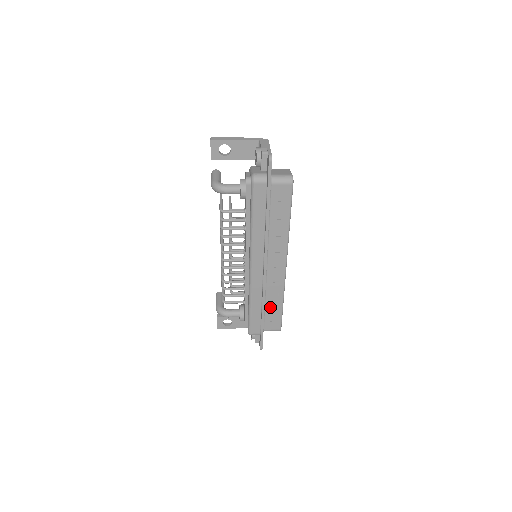
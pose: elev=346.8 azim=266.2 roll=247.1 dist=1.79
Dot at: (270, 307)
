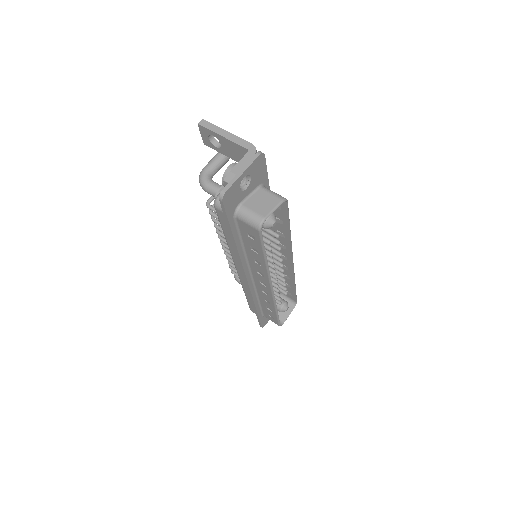
Dot at: (265, 306)
